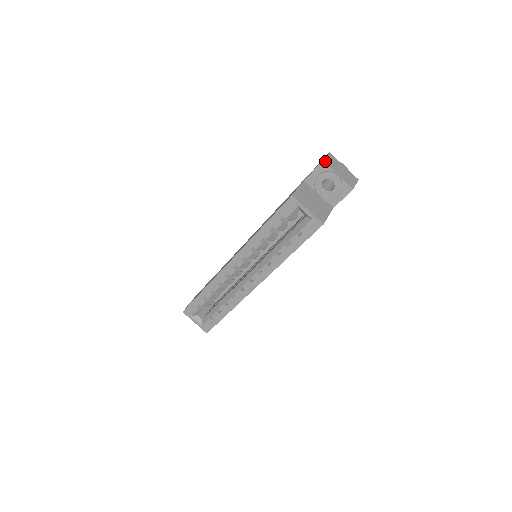
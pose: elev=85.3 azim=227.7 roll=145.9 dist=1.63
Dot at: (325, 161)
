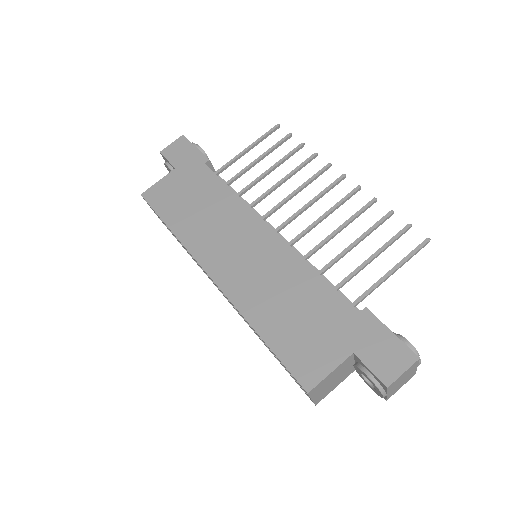
Dot at: (391, 385)
